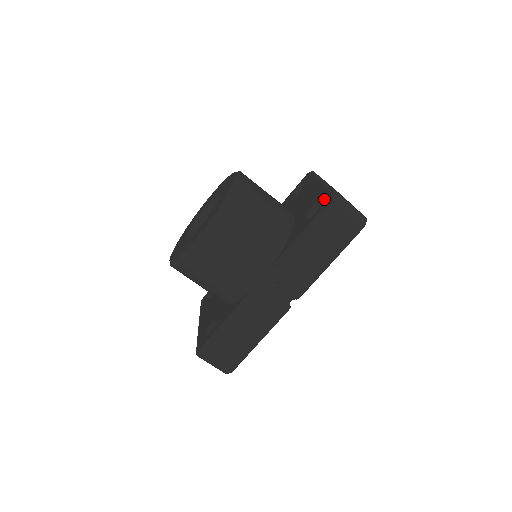
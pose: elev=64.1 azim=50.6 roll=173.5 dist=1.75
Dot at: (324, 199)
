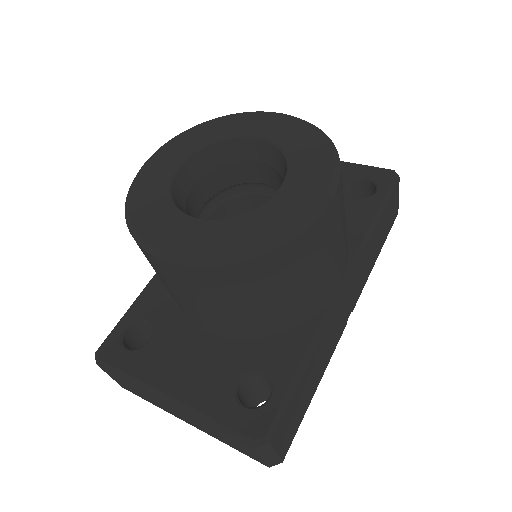
Dot at: (376, 175)
